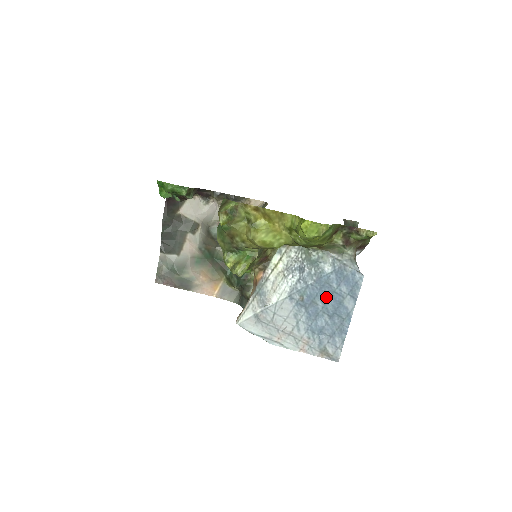
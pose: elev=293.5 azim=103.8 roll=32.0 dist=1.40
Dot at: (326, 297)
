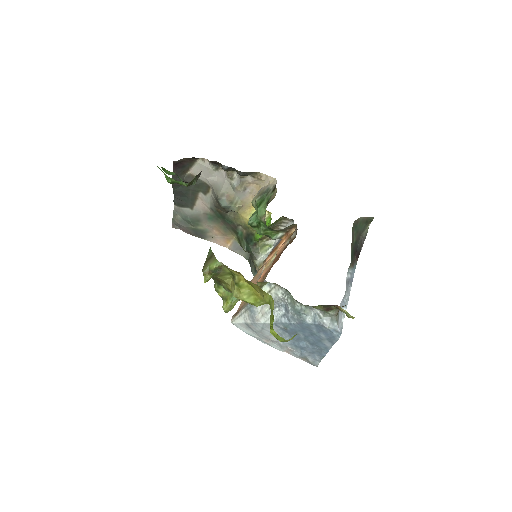
Dot at: (307, 334)
